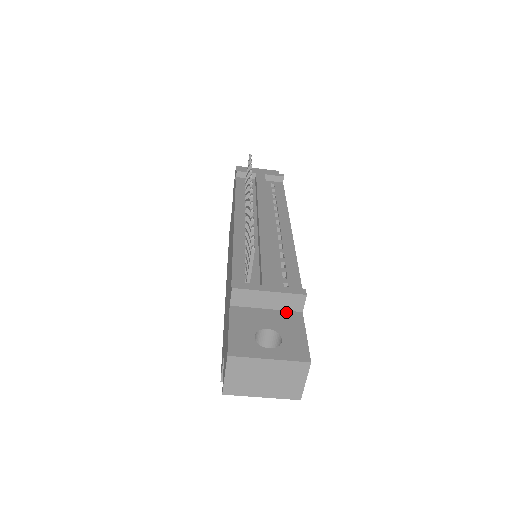
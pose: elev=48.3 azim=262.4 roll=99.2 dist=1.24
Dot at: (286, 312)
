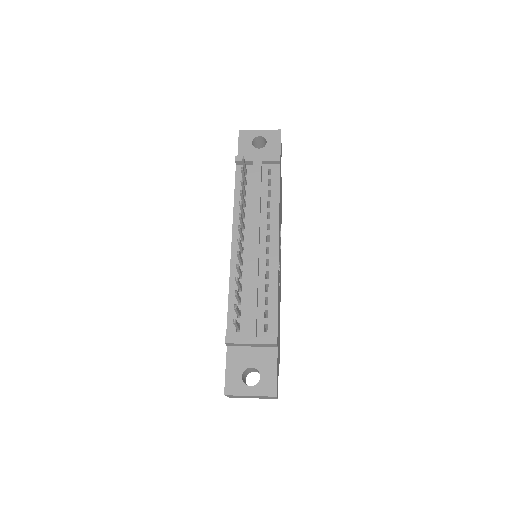
Dot at: (266, 349)
